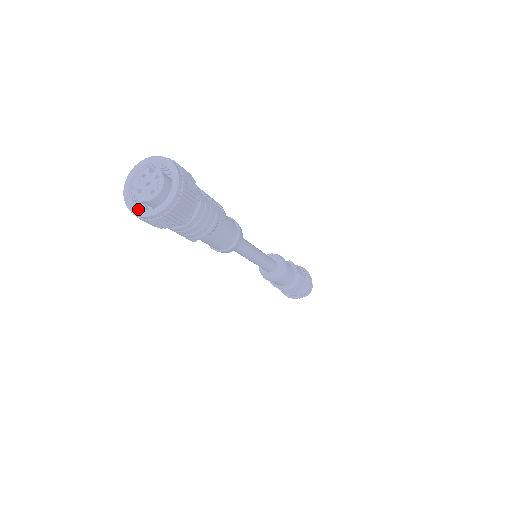
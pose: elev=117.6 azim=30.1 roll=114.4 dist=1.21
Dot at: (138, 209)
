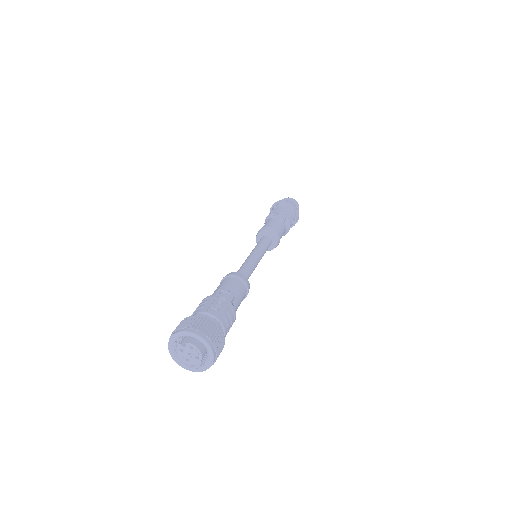
Dot at: (195, 369)
